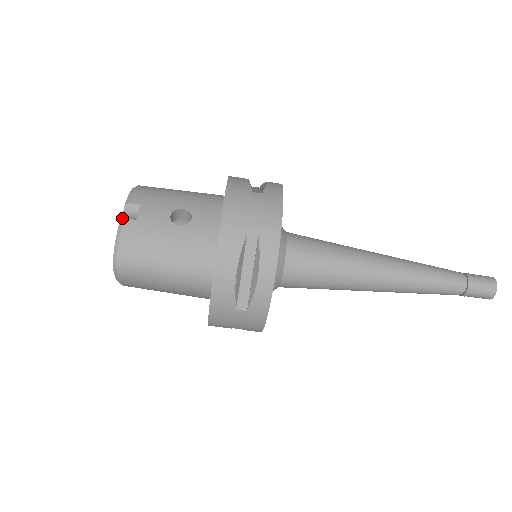
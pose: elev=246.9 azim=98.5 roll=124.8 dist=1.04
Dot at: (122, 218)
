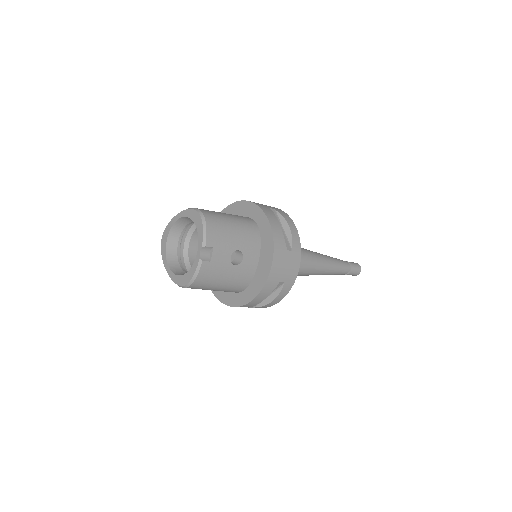
Dot at: (201, 260)
